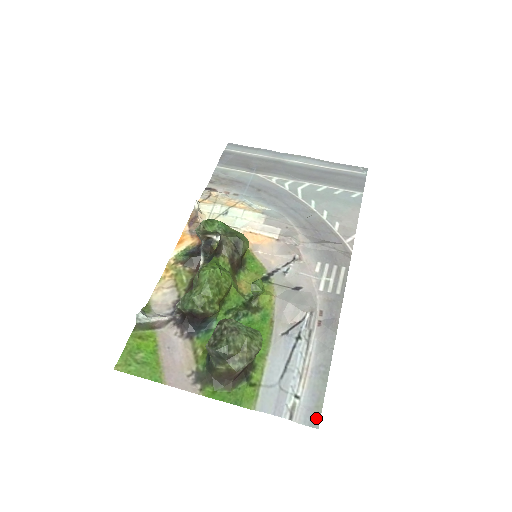
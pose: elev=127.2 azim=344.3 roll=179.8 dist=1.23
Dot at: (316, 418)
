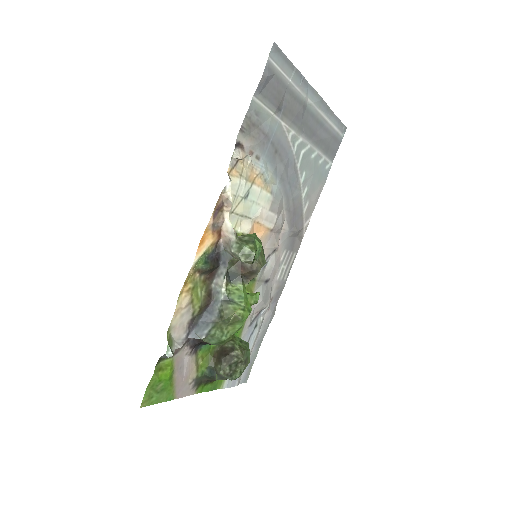
Dot at: (248, 377)
